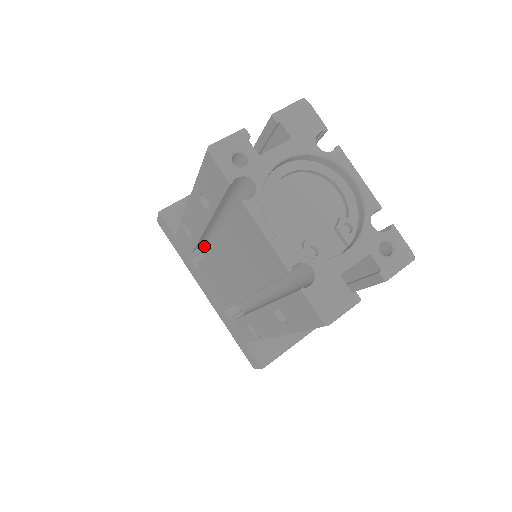
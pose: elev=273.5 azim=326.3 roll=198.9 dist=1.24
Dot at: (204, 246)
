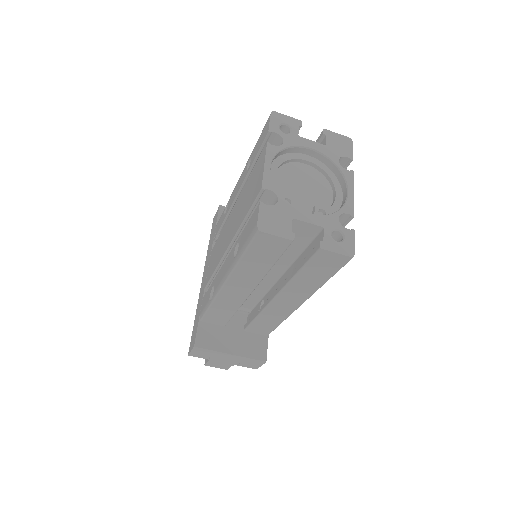
Dot at: occluded
